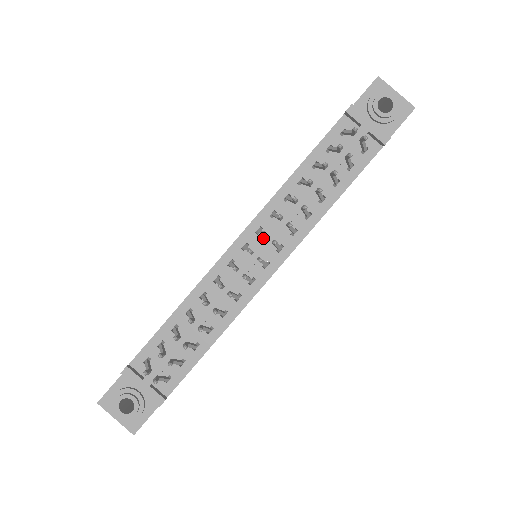
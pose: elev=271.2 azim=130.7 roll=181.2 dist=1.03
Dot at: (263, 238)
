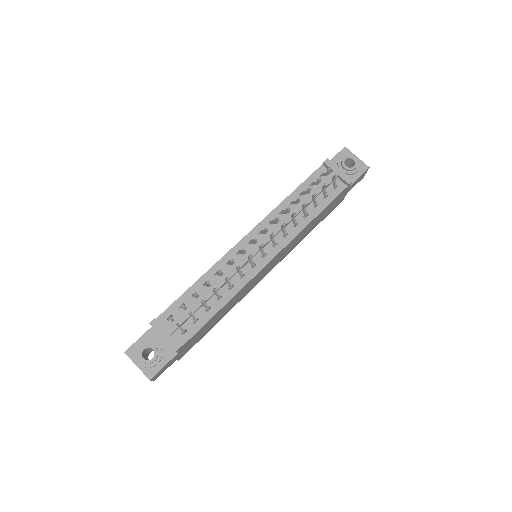
Dot at: (263, 237)
